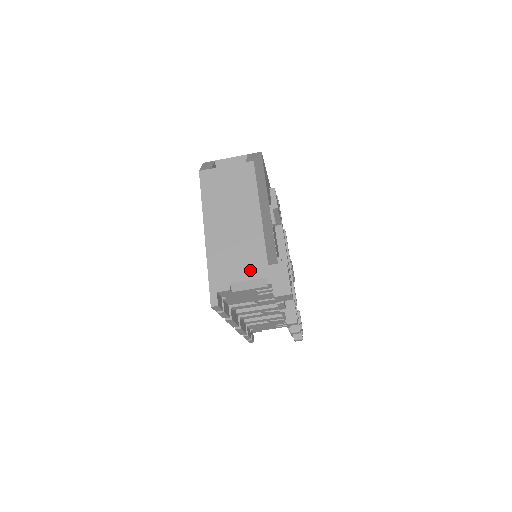
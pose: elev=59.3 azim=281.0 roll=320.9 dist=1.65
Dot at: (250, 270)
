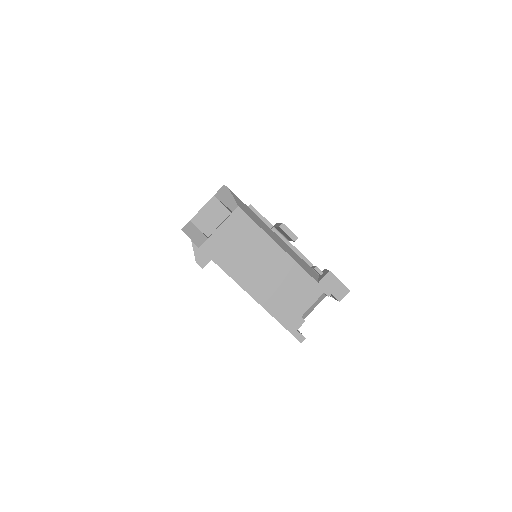
Dot at: (308, 296)
